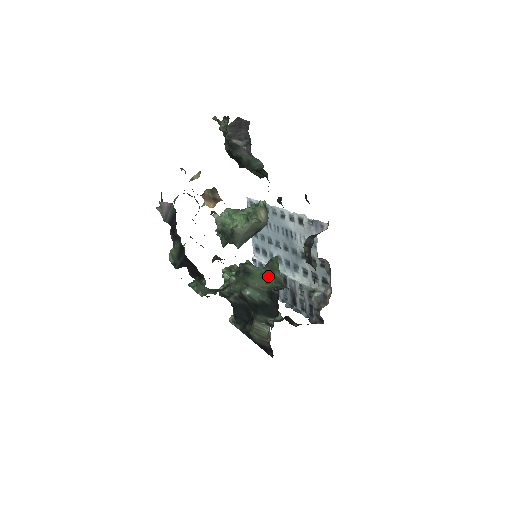
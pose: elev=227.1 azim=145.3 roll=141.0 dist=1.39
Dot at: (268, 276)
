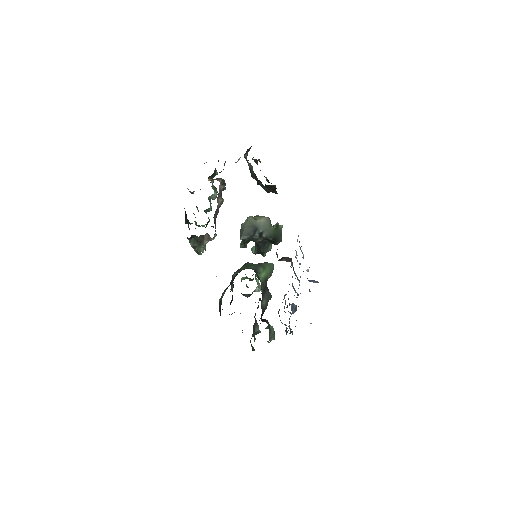
Dot at: (252, 266)
